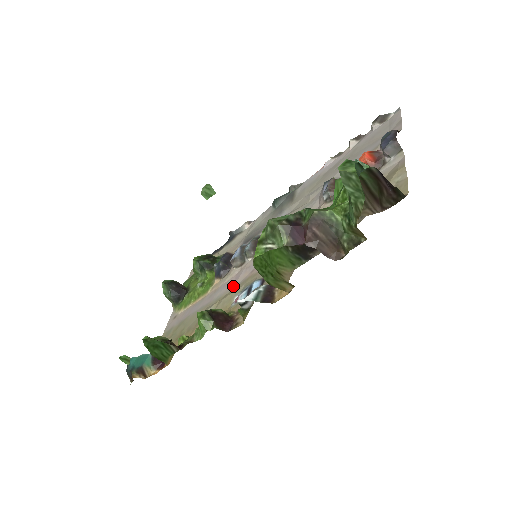
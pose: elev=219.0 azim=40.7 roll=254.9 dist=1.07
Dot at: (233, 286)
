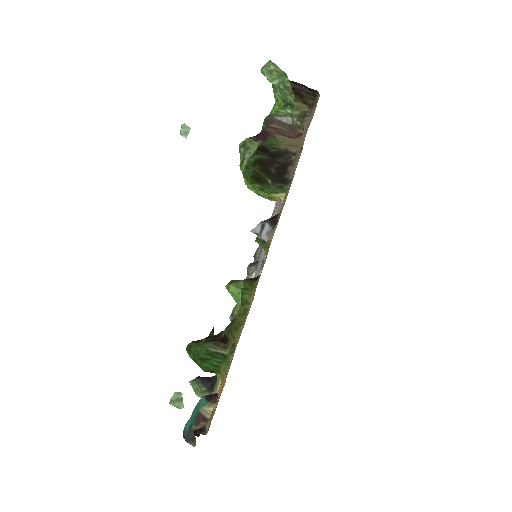
Dot at: occluded
